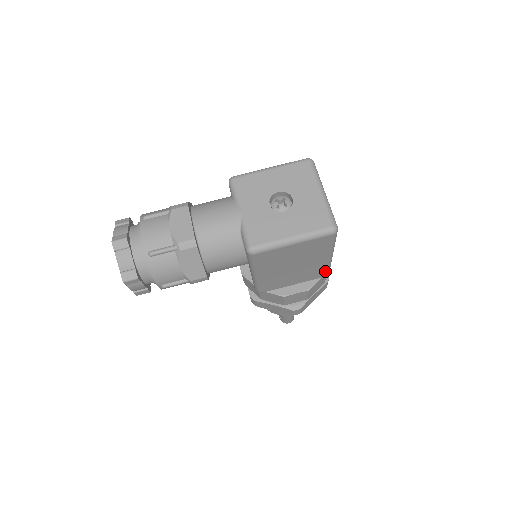
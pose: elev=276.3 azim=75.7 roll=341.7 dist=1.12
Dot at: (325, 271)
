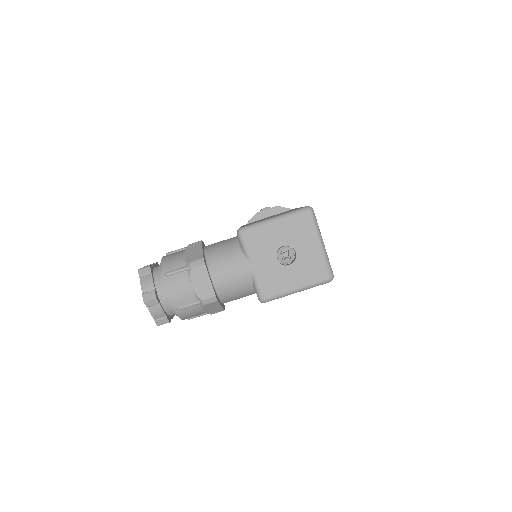
Dot at: occluded
